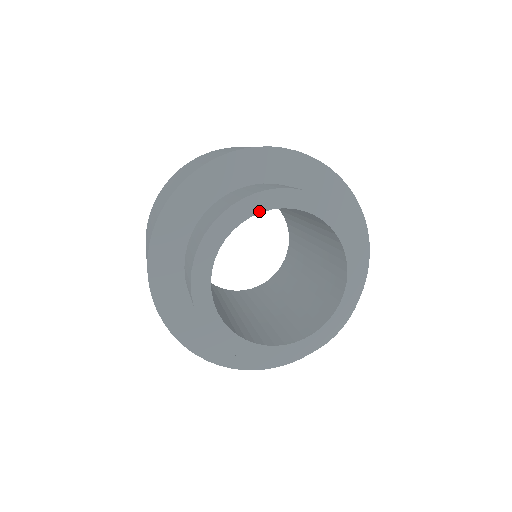
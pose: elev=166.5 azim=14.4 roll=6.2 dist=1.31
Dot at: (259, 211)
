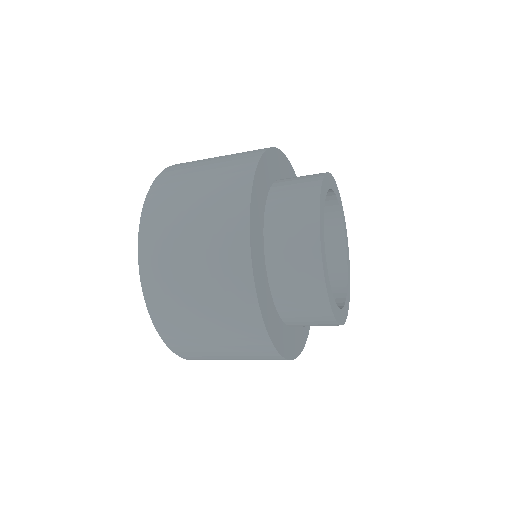
Dot at: (325, 194)
